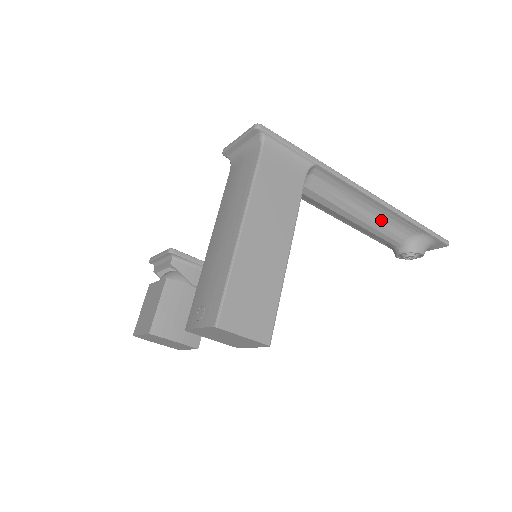
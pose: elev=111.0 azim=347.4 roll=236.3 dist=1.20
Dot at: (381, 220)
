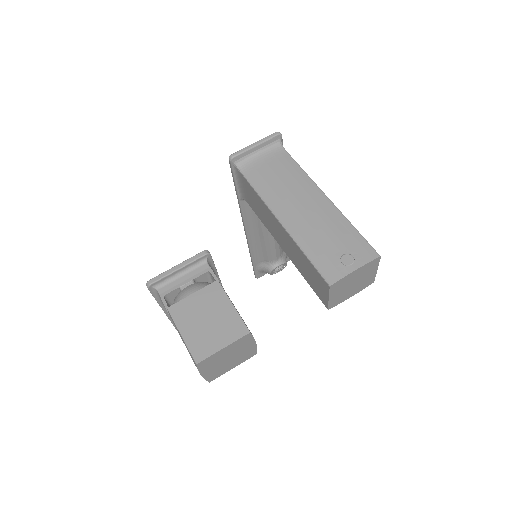
Dot at: occluded
